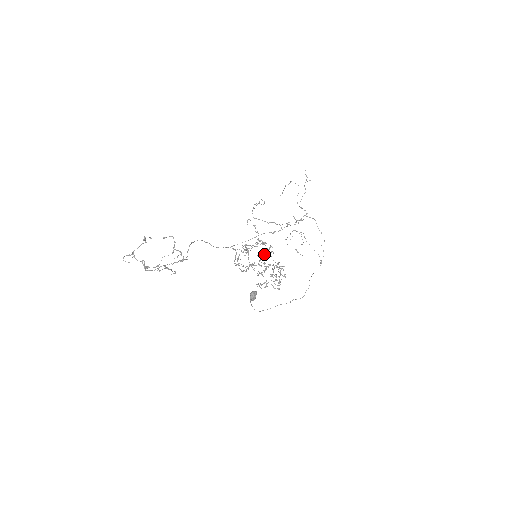
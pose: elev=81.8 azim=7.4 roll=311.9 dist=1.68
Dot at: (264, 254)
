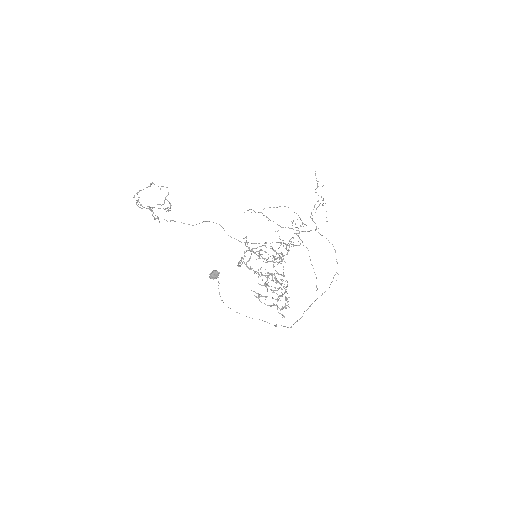
Dot at: (267, 259)
